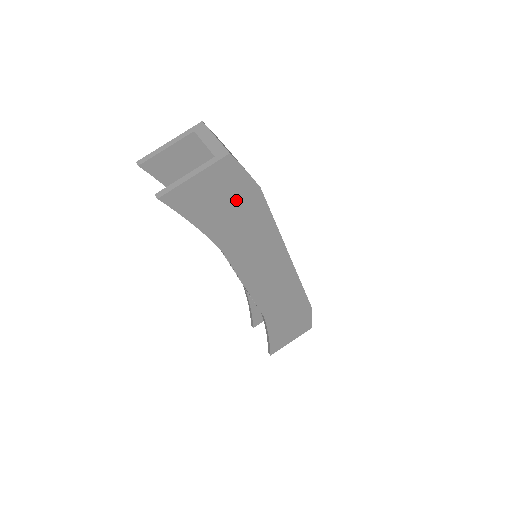
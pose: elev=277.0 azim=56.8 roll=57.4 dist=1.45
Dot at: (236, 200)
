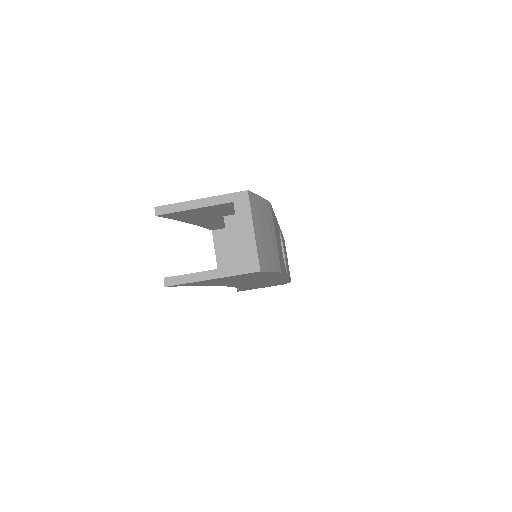
Dot at: (251, 277)
